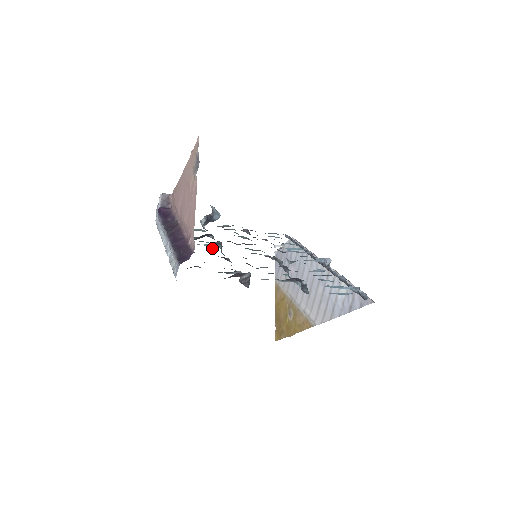
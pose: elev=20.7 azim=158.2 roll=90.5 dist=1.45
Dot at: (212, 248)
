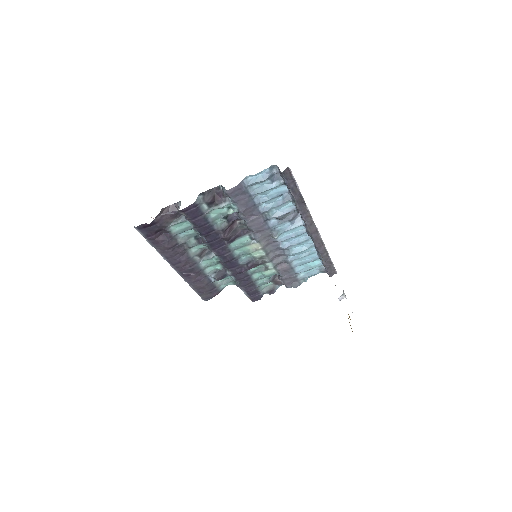
Dot at: (211, 258)
